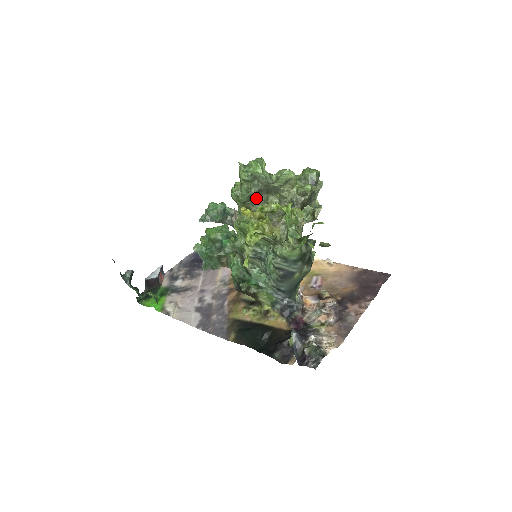
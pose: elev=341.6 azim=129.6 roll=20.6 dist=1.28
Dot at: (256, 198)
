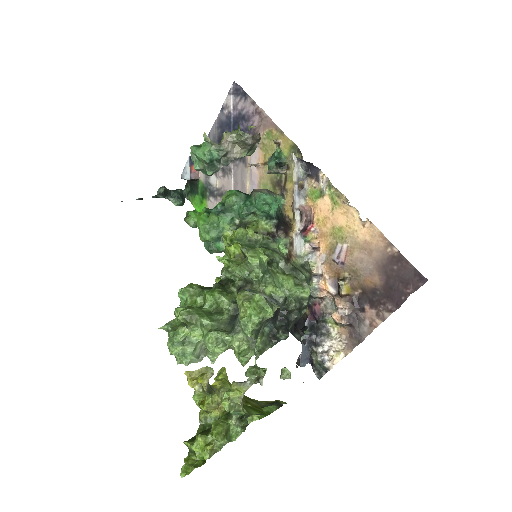
Dot at: occluded
